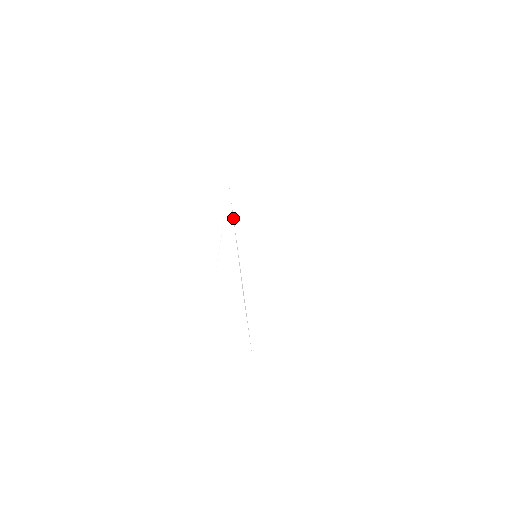
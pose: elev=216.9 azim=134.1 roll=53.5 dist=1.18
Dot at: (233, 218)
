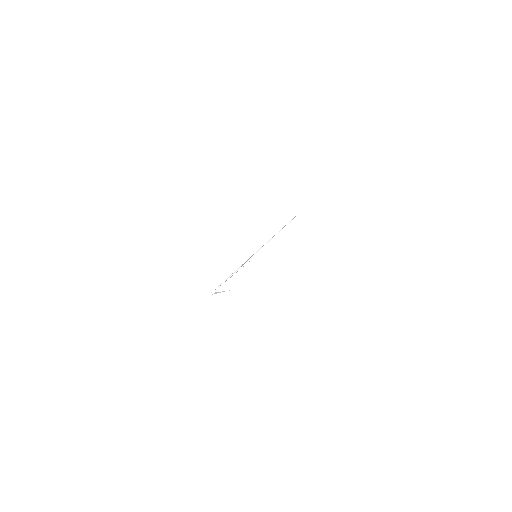
Dot at: occluded
